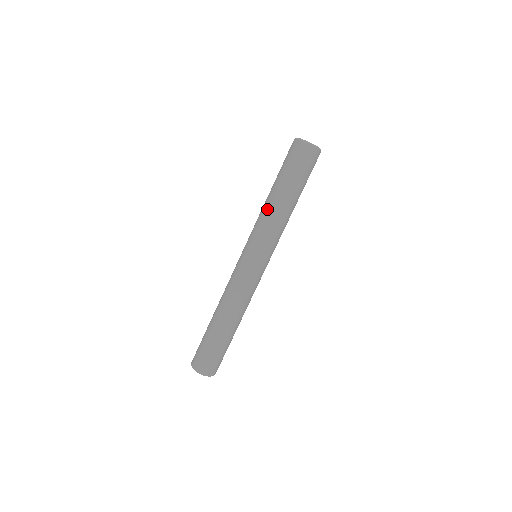
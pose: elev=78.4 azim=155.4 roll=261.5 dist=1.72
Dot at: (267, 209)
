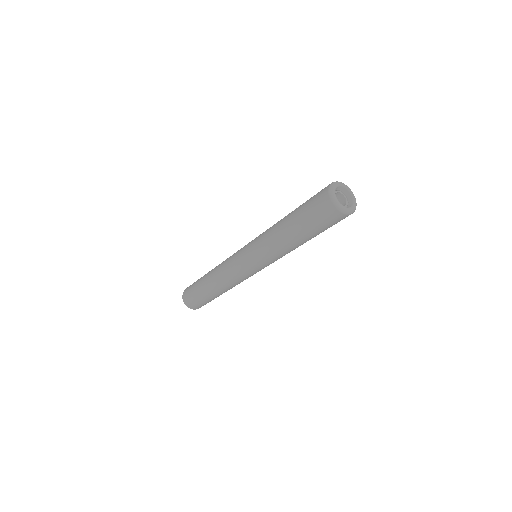
Dot at: (284, 249)
